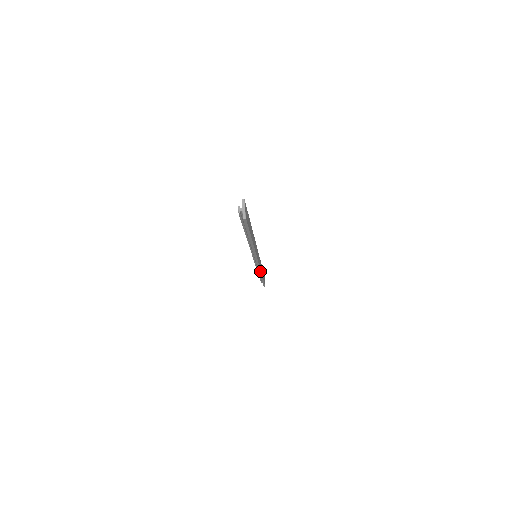
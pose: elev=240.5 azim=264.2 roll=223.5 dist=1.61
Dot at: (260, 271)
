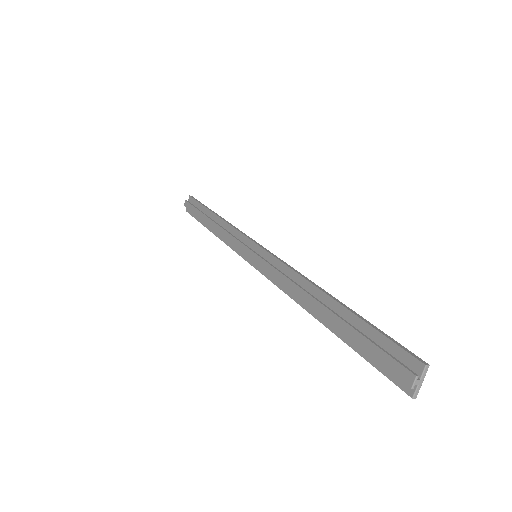
Dot at: (229, 245)
